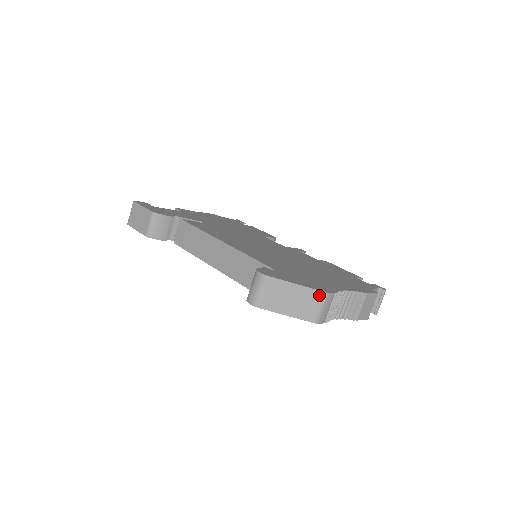
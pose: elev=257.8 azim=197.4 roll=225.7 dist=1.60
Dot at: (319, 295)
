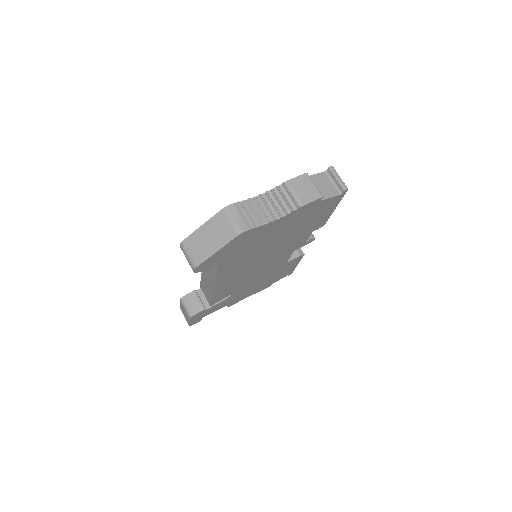
Dot at: (221, 215)
